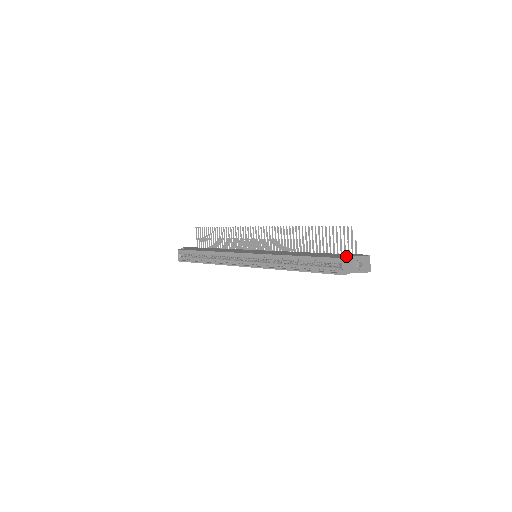
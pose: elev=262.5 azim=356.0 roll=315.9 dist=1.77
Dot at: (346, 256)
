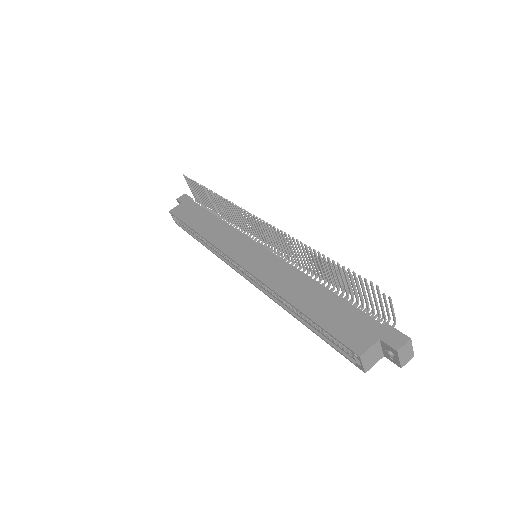
Dot at: (368, 341)
